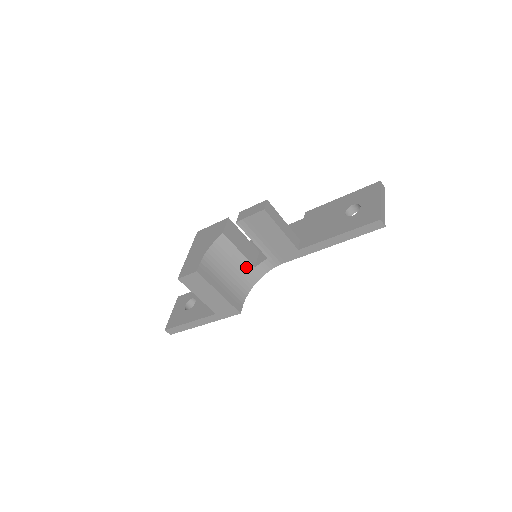
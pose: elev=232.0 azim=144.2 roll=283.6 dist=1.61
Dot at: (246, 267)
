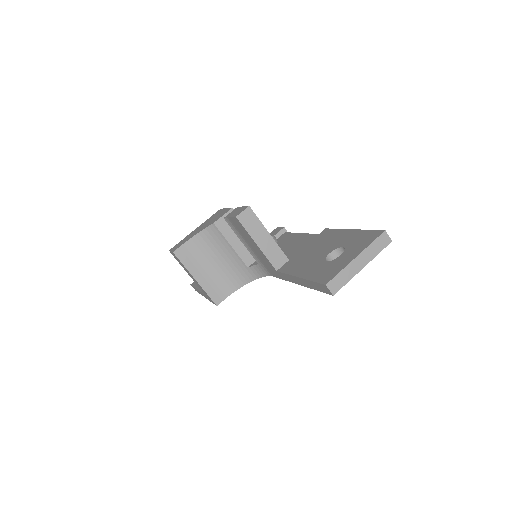
Dot at: (238, 264)
